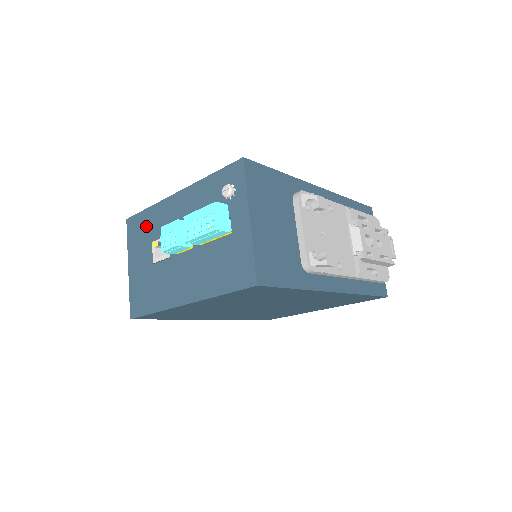
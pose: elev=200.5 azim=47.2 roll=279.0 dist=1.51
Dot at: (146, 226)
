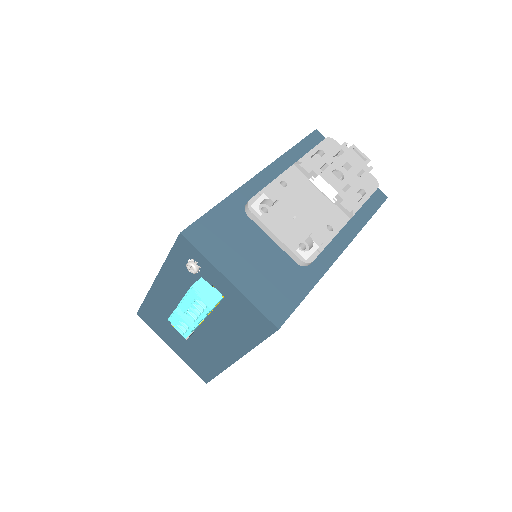
Dot at: (155, 314)
